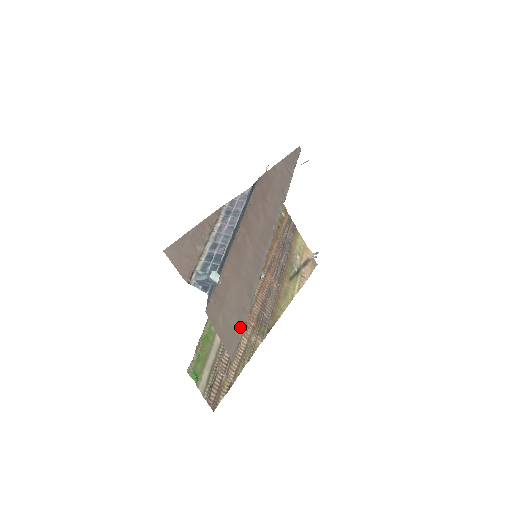
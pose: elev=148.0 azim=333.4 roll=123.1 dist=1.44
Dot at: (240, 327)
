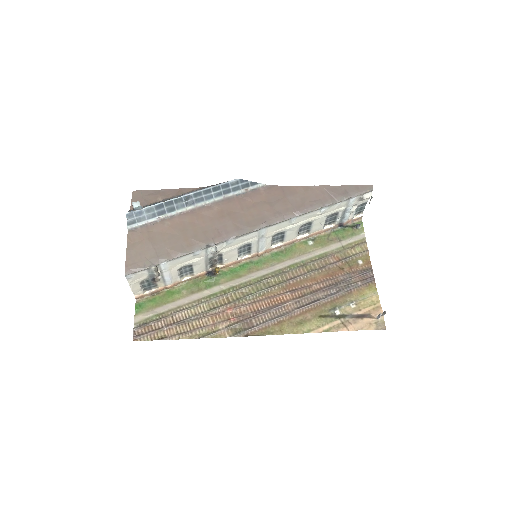
Dot at: (153, 261)
